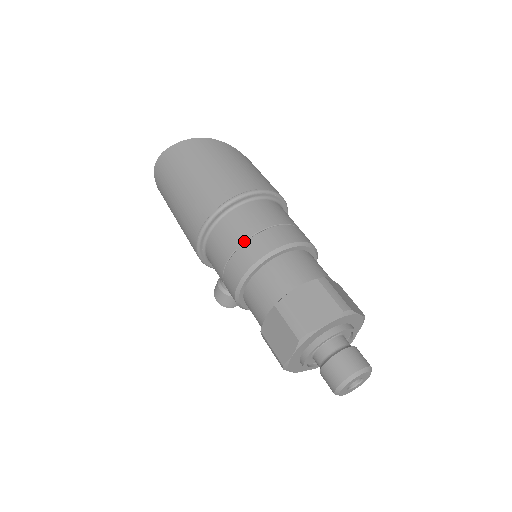
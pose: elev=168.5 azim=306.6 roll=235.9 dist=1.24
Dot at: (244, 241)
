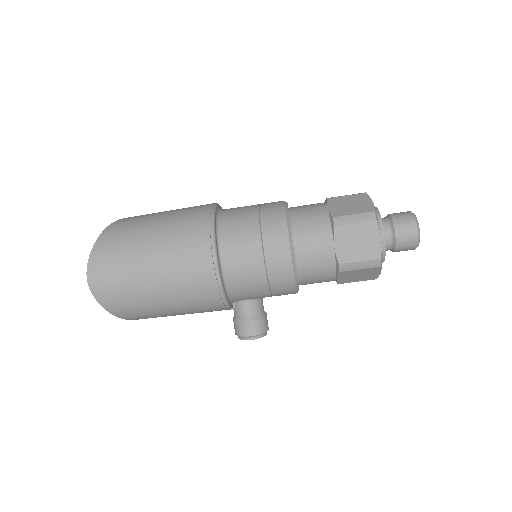
Dot at: (259, 223)
